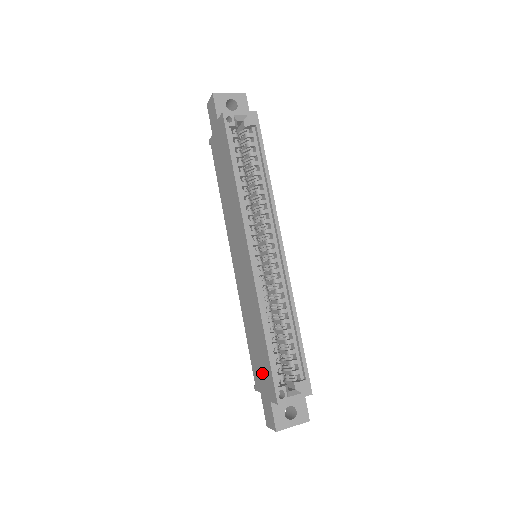
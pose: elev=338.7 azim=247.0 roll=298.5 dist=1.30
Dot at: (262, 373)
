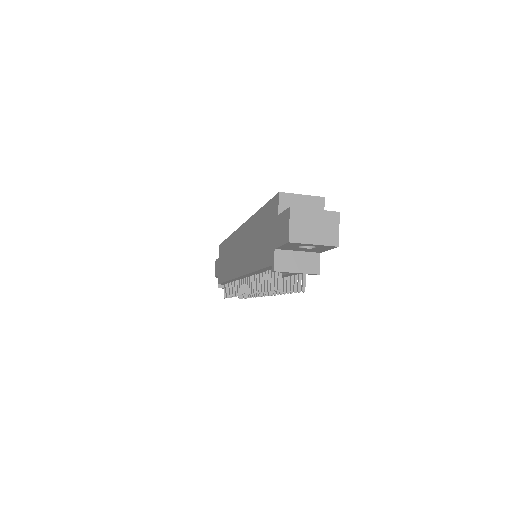
Dot at: (268, 232)
